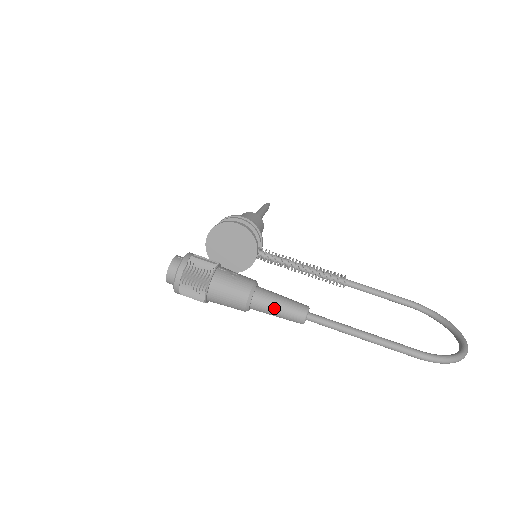
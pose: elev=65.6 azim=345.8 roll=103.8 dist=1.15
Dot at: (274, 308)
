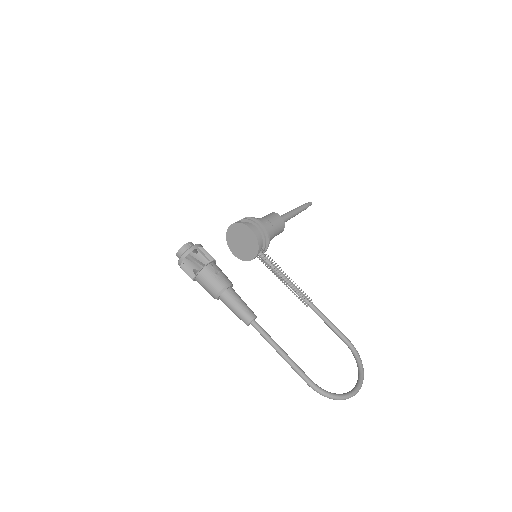
Dot at: (232, 307)
